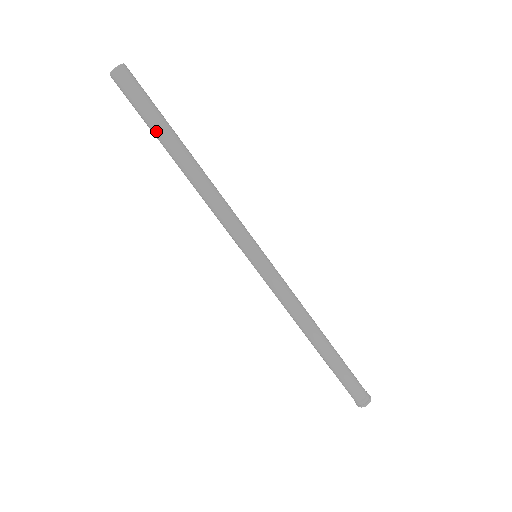
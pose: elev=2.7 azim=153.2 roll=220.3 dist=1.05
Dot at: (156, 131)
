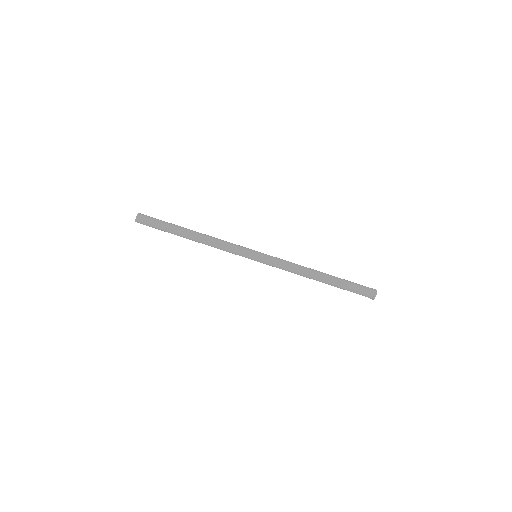
Dot at: occluded
